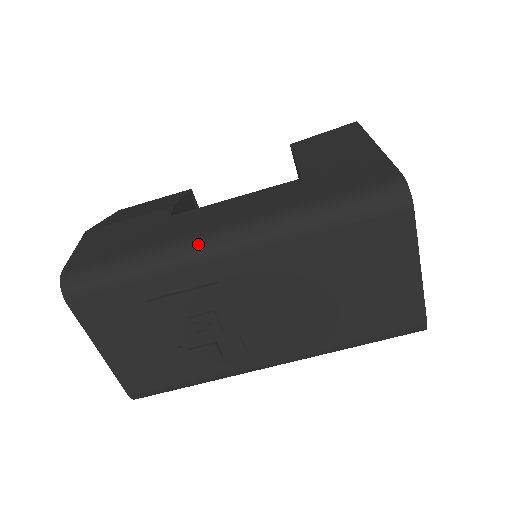
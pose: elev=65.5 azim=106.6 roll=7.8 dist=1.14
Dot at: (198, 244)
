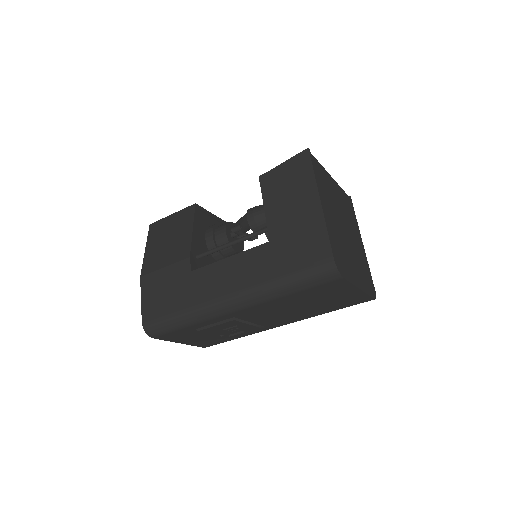
Dot at: (215, 308)
